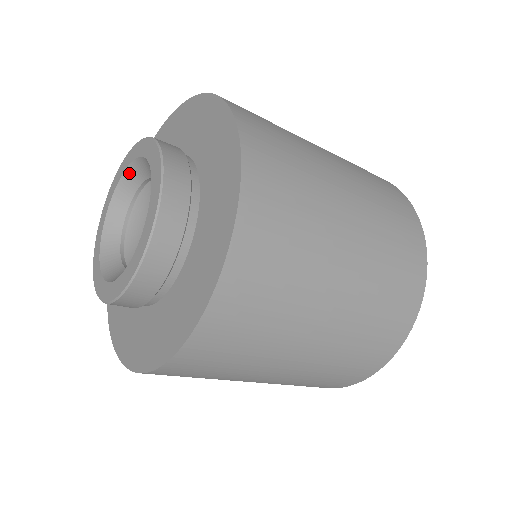
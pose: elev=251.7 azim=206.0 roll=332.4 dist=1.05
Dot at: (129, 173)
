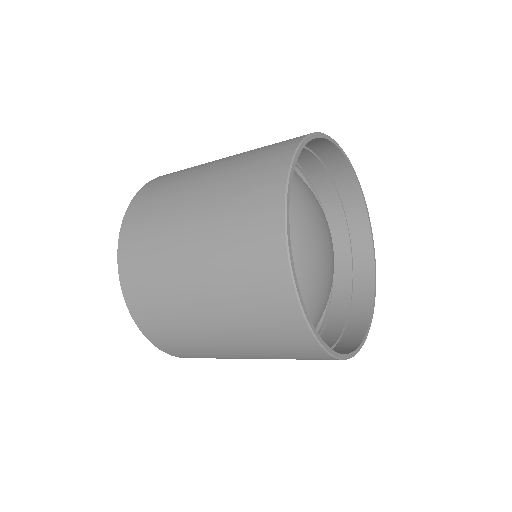
Dot at: occluded
